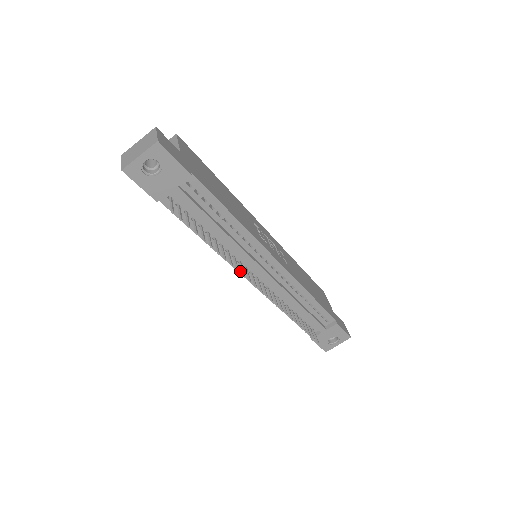
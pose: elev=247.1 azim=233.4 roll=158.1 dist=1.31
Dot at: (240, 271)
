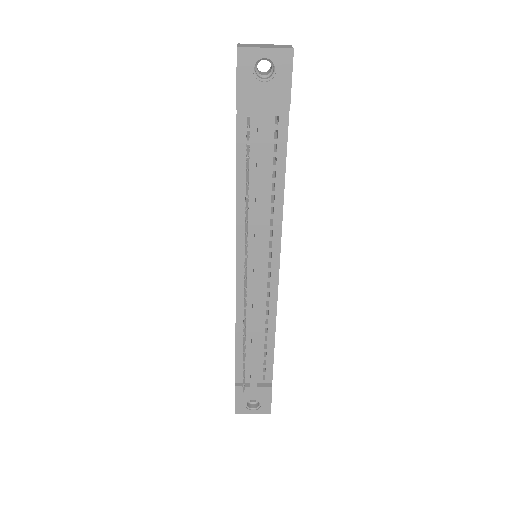
Dot at: (238, 253)
